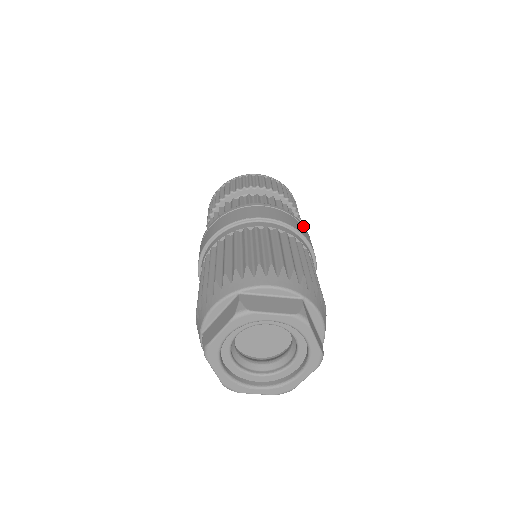
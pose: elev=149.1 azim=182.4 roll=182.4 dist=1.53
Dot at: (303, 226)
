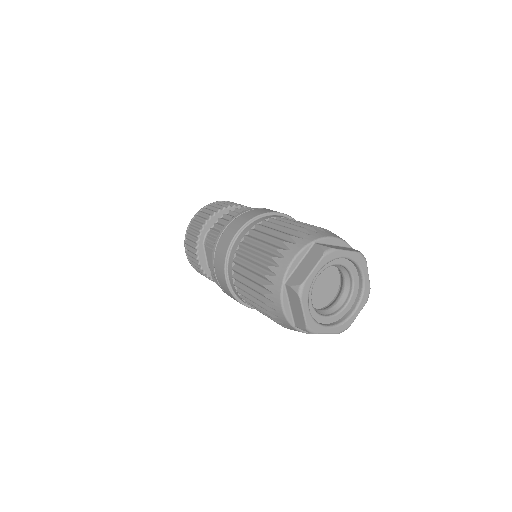
Dot at: occluded
